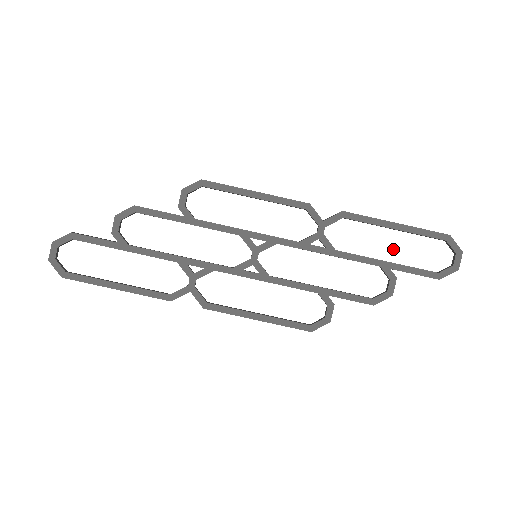
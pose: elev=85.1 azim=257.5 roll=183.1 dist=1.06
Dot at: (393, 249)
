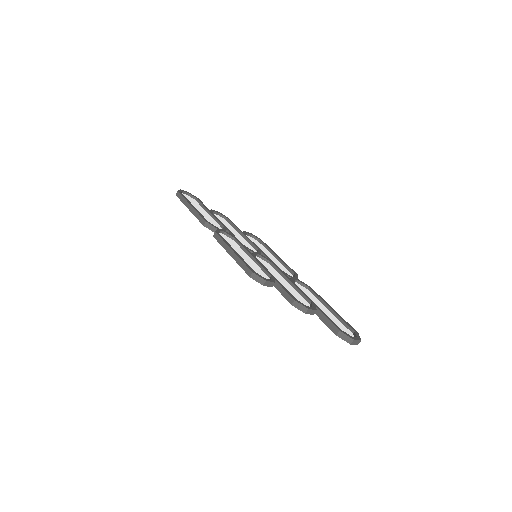
Dot at: (323, 311)
